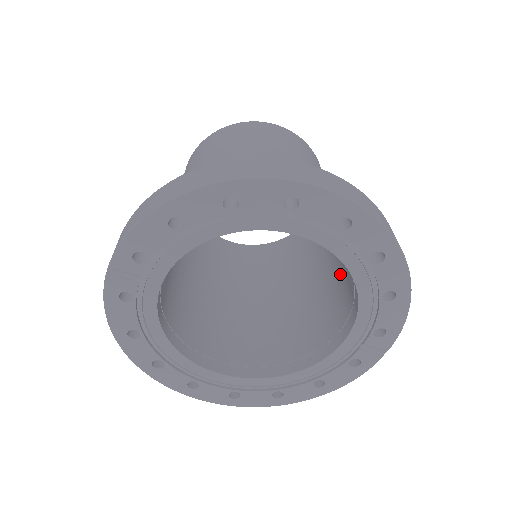
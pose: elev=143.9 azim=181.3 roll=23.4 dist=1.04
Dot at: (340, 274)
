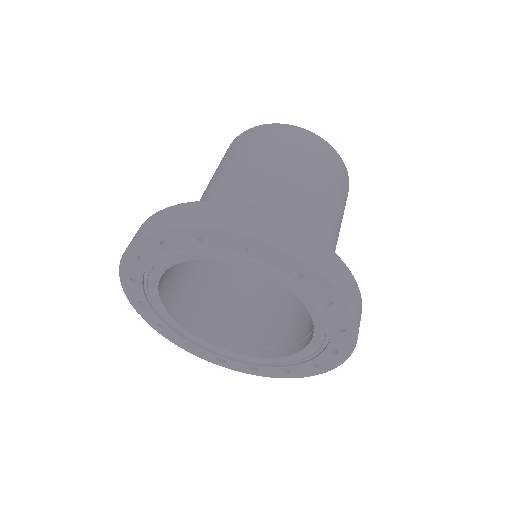
Dot at: occluded
